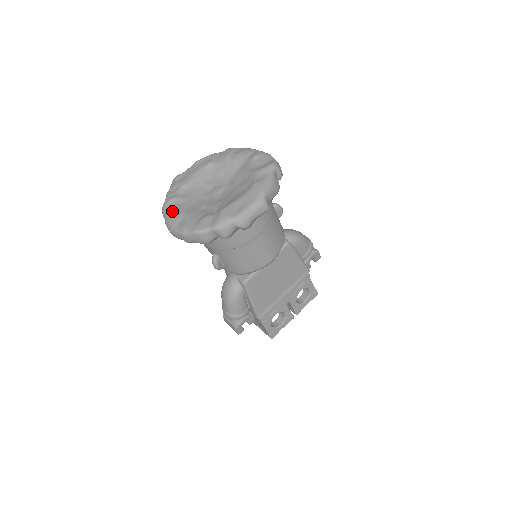
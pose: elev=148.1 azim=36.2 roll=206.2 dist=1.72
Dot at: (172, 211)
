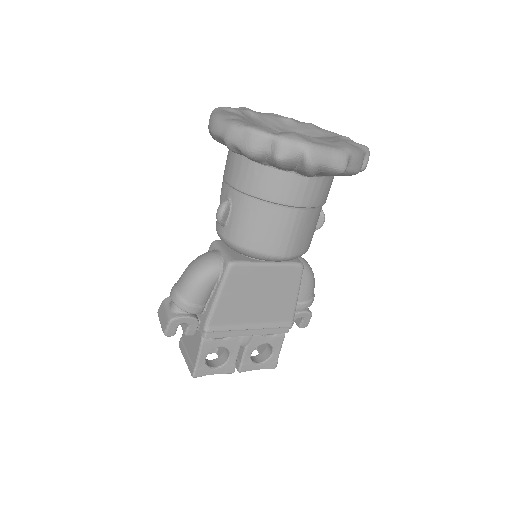
Dot at: (228, 112)
